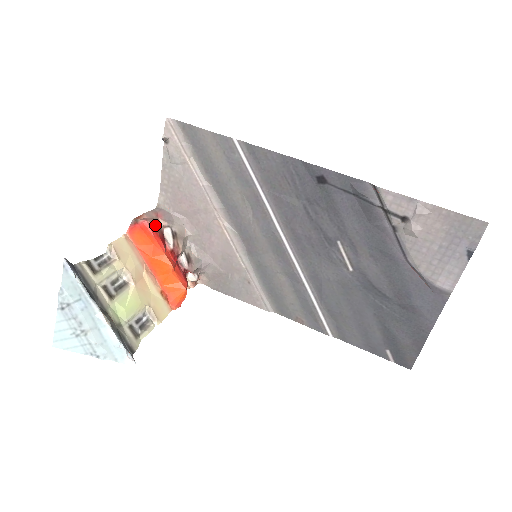
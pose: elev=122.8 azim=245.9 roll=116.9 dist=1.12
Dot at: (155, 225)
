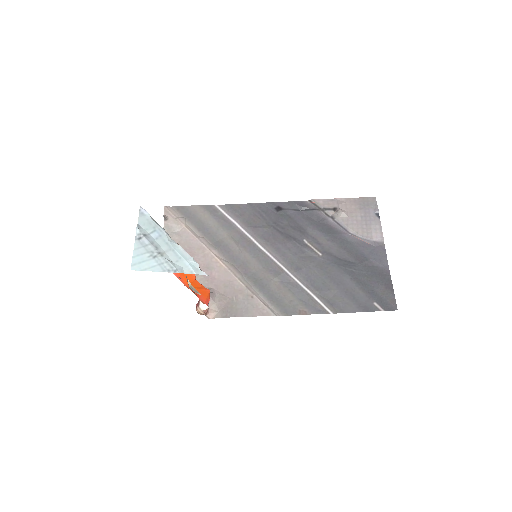
Dot at: occluded
